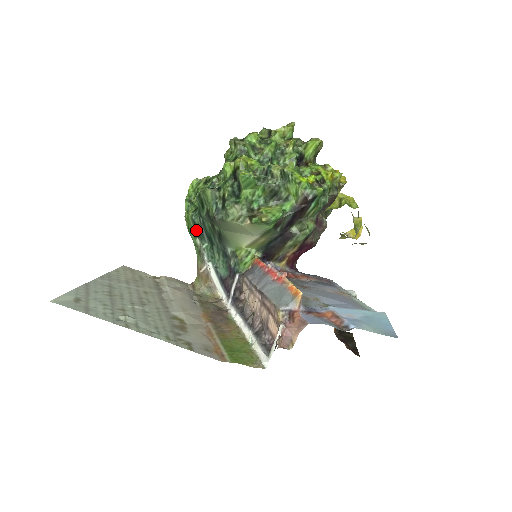
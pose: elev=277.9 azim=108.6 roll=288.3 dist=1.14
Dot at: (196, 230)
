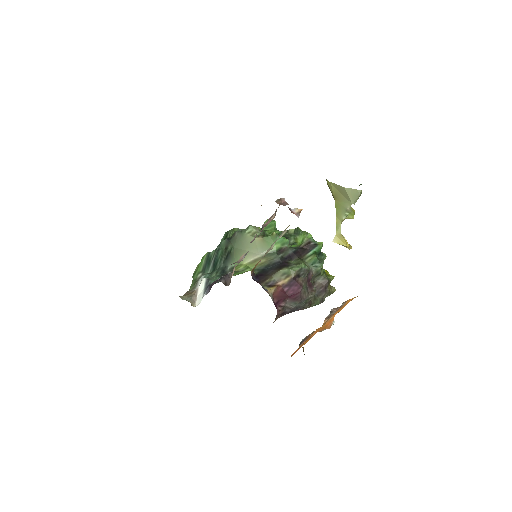
Dot at: (205, 264)
